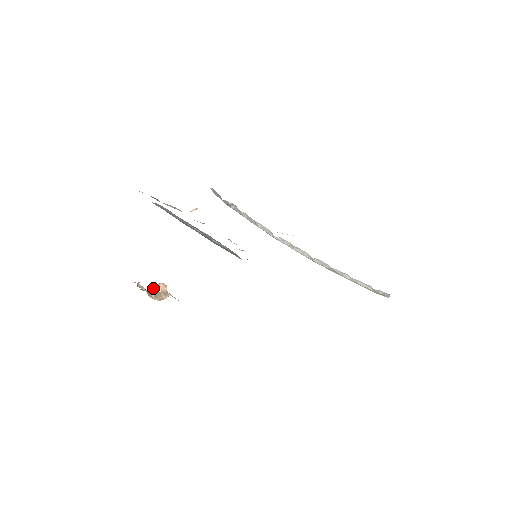
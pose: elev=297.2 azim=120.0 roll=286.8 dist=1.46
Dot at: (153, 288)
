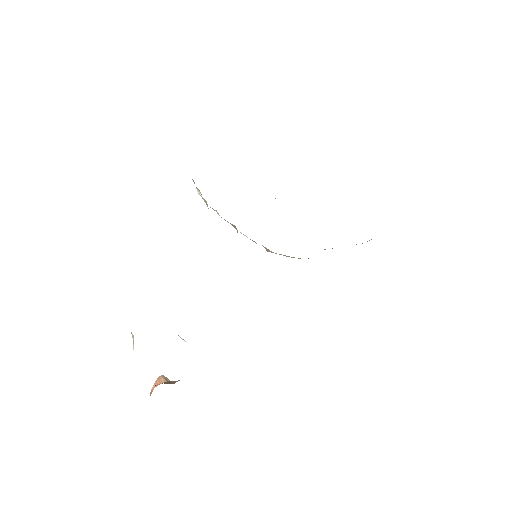
Dot at: (150, 392)
